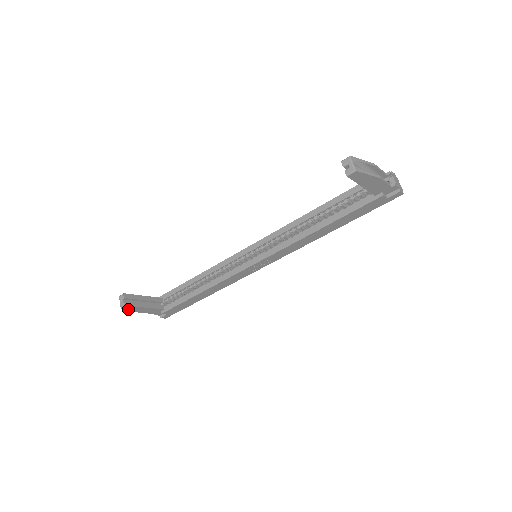
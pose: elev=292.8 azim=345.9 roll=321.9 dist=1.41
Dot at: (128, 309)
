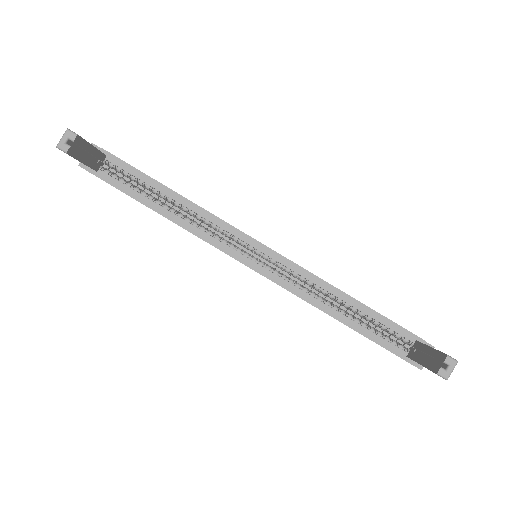
Dot at: occluded
